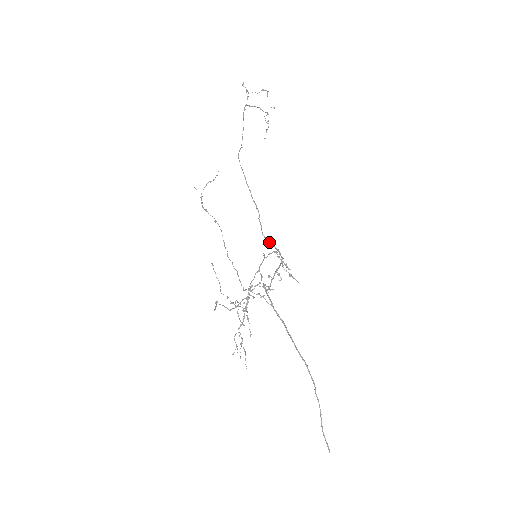
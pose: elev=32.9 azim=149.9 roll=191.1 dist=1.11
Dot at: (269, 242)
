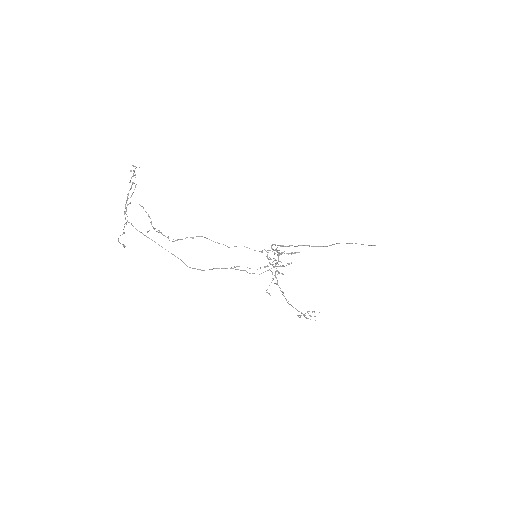
Dot at: occluded
